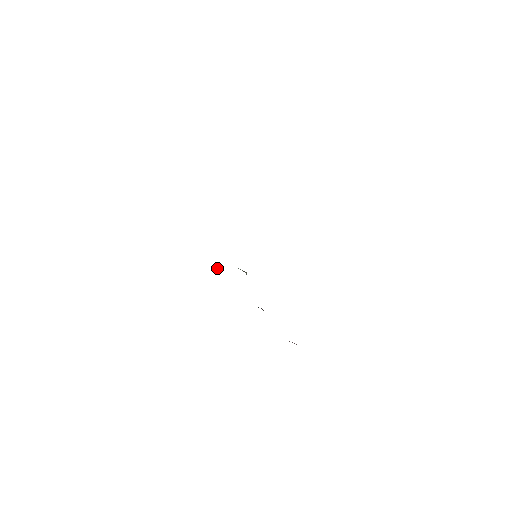
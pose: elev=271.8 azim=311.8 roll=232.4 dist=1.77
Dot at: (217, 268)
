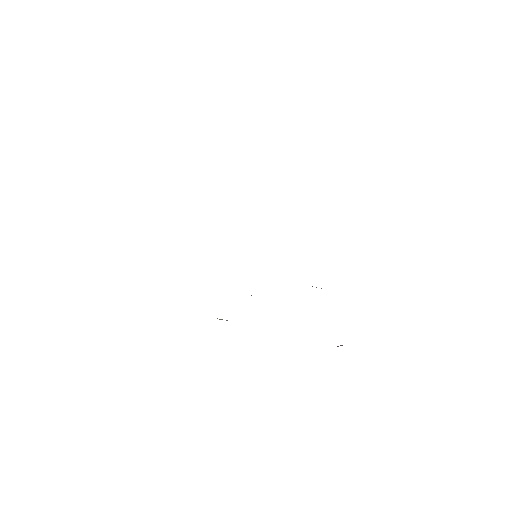
Dot at: occluded
